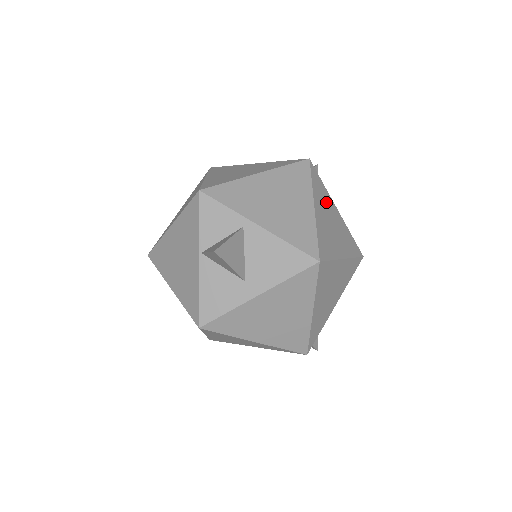
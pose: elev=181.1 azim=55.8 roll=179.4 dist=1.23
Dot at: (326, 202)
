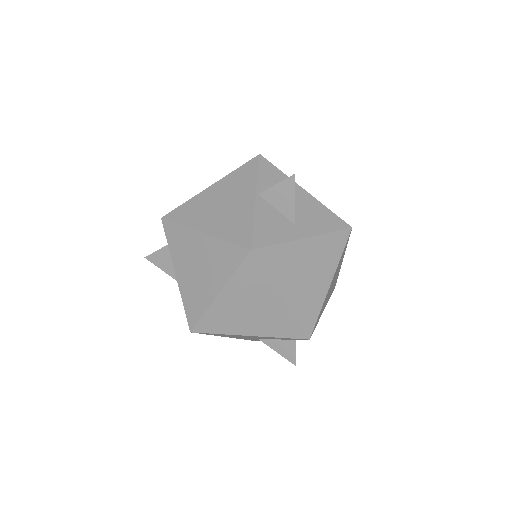
Dot at: occluded
